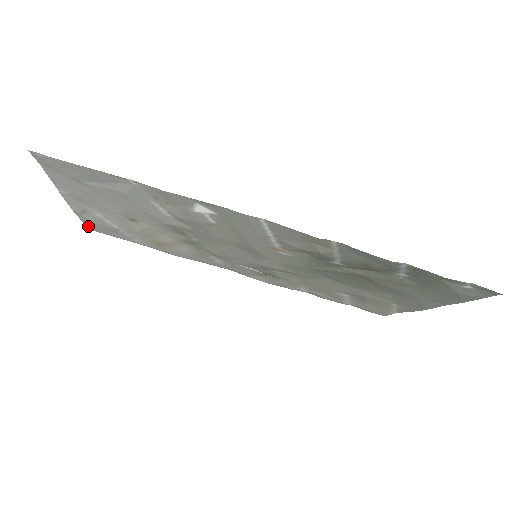
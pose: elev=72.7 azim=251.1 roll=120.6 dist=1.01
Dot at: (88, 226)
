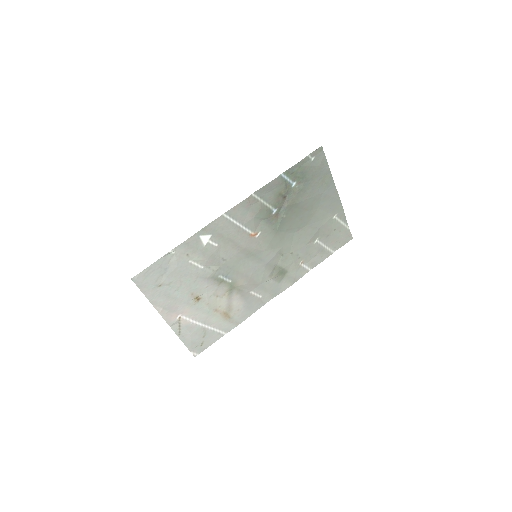
Dot at: (192, 351)
